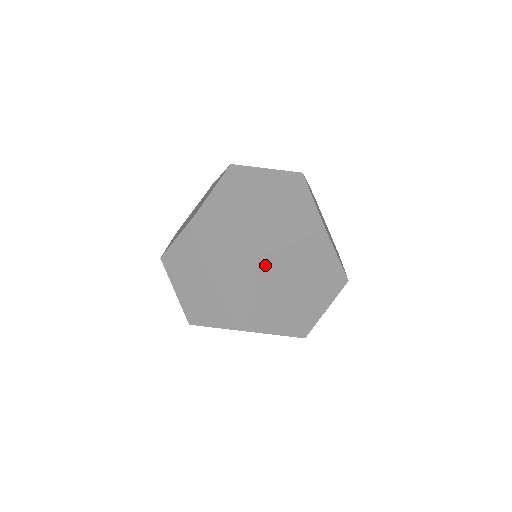
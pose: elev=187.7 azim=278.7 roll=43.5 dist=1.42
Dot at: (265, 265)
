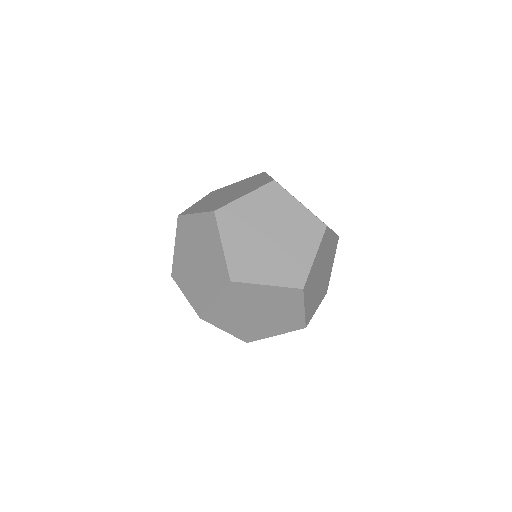
Dot at: occluded
